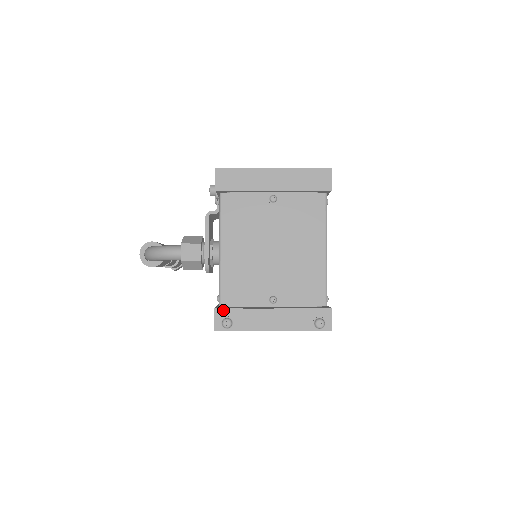
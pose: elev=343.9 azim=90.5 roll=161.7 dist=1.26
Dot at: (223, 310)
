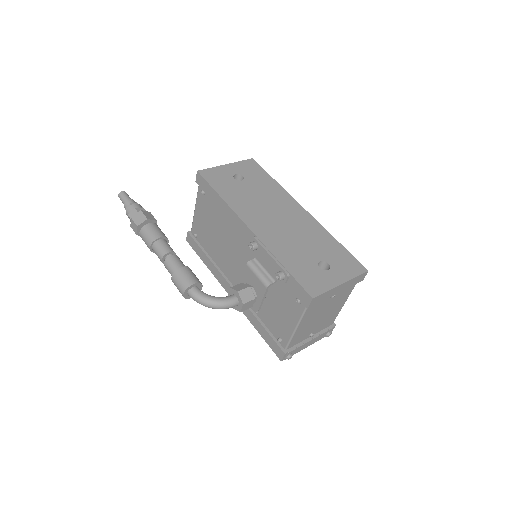
Dot at: (289, 353)
